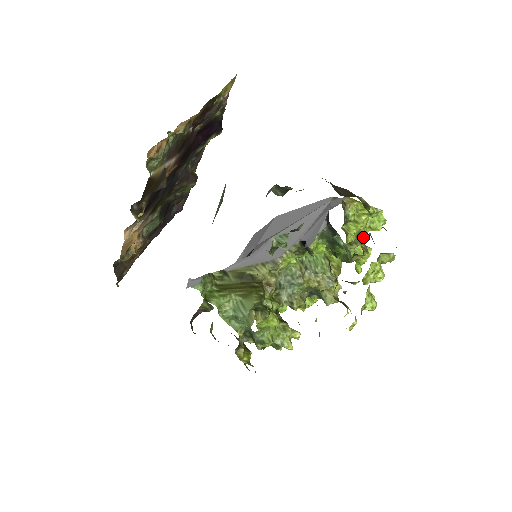
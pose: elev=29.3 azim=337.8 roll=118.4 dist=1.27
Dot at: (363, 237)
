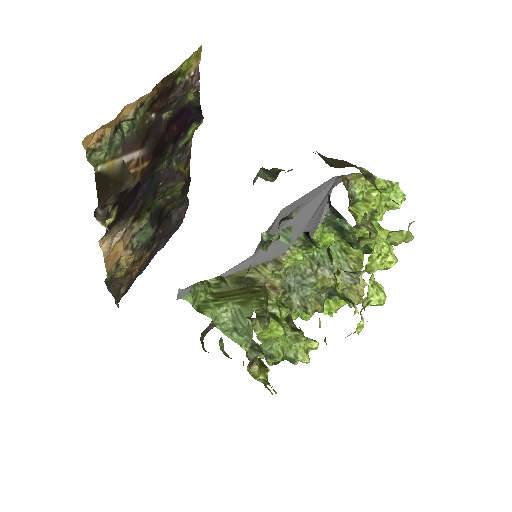
Dot at: (379, 219)
